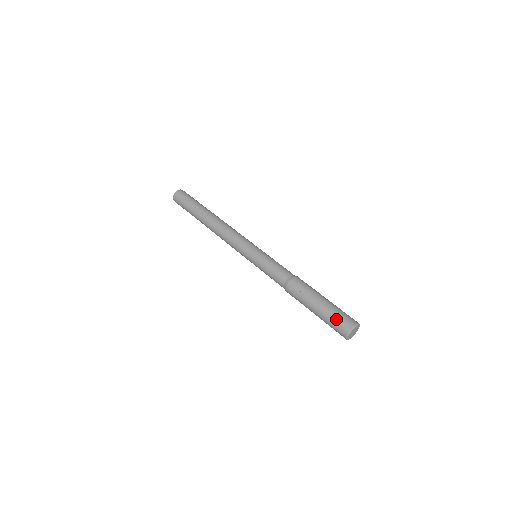
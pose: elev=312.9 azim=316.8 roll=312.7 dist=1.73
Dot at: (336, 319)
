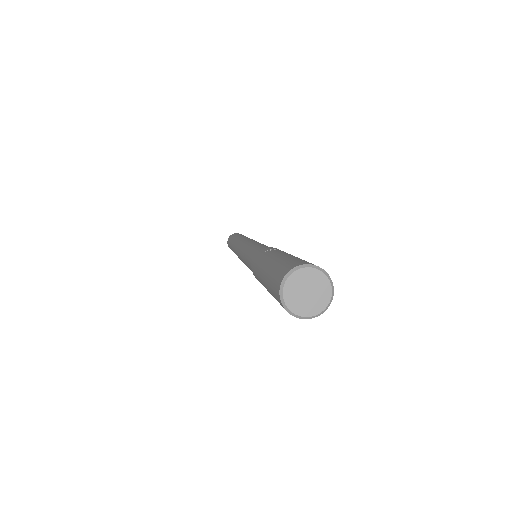
Dot at: (296, 258)
